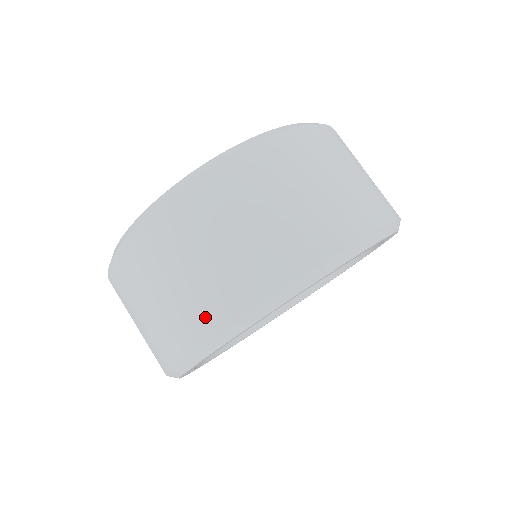
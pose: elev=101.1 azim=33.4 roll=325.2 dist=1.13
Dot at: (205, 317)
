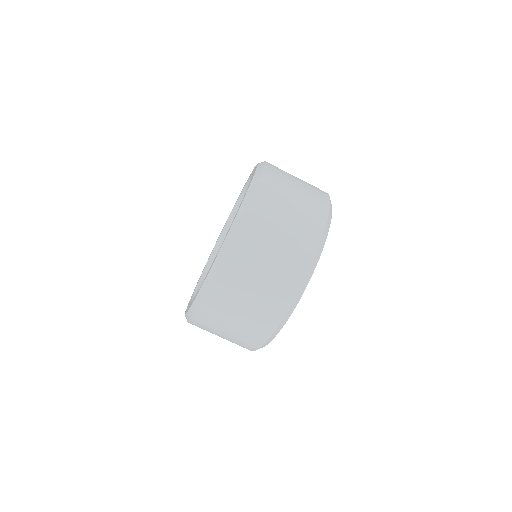
Dot at: (296, 271)
